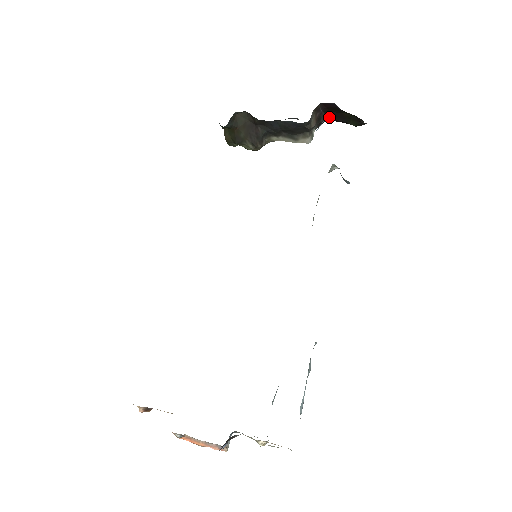
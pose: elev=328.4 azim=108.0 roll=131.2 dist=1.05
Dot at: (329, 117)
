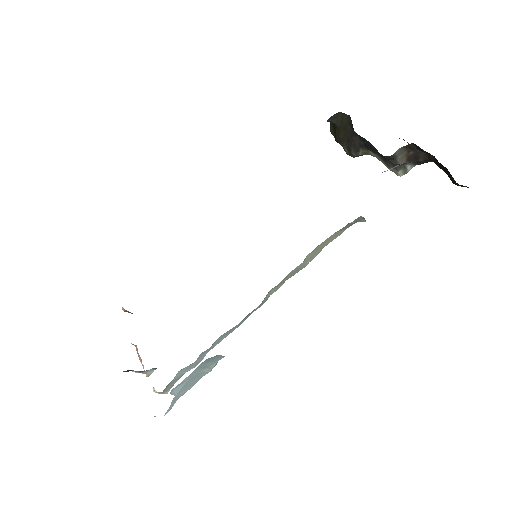
Dot at: (432, 160)
